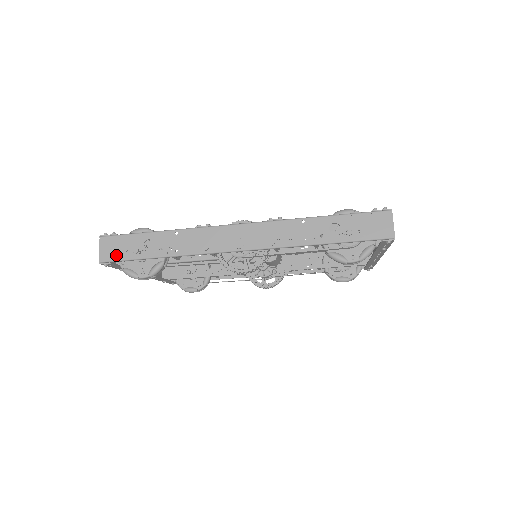
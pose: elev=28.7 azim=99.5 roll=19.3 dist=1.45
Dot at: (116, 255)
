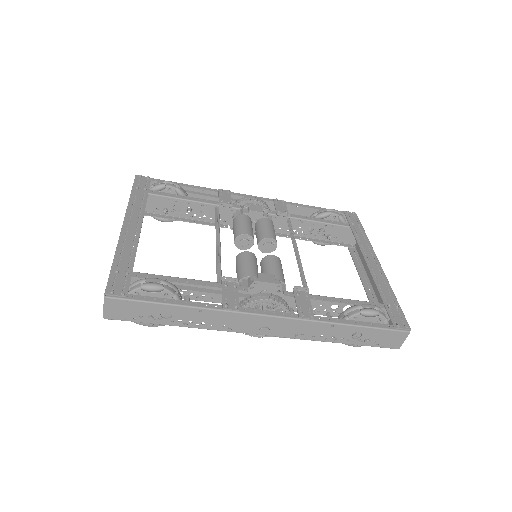
Dot at: (125, 317)
